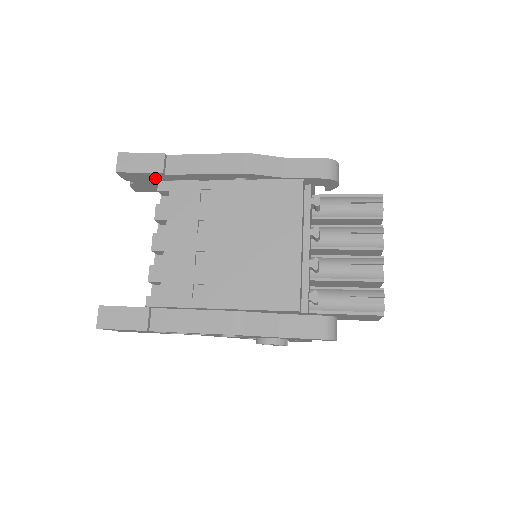
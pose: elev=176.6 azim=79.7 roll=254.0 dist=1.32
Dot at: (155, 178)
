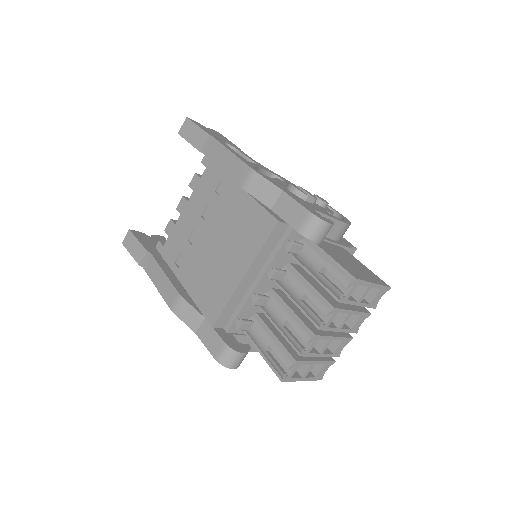
Dot at: occluded
